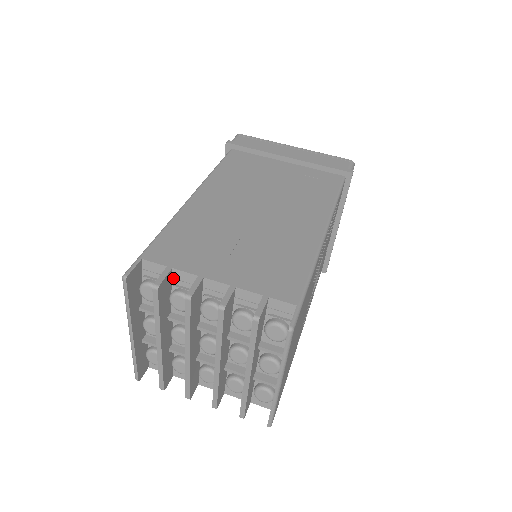
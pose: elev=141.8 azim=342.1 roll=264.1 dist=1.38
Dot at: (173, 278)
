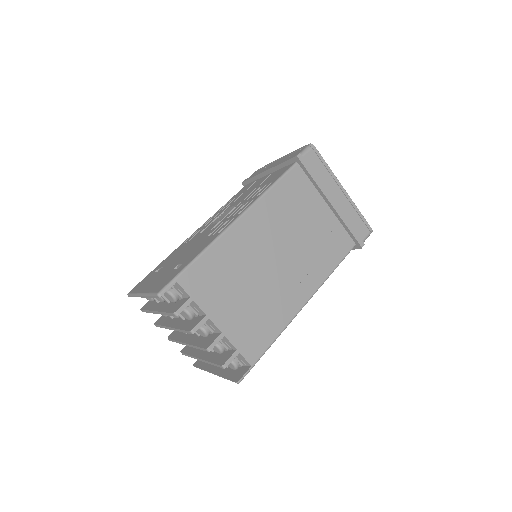
Dot at: occluded
